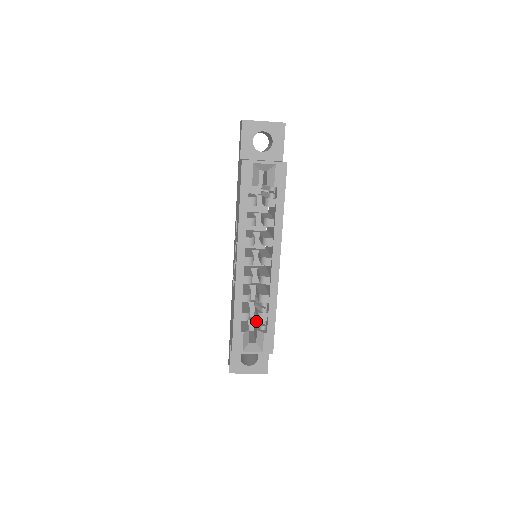
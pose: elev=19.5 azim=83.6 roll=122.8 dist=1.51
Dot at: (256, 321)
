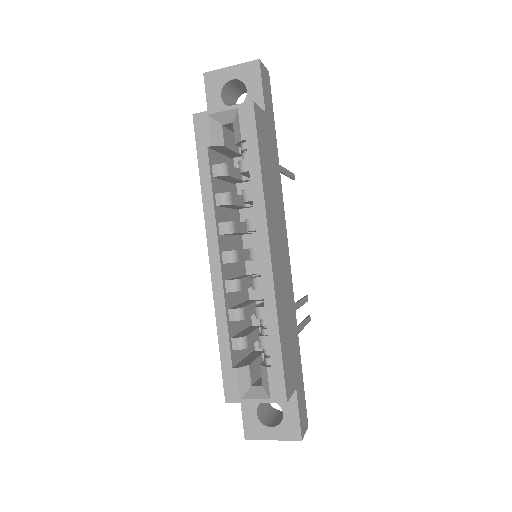
Dot at: occluded
